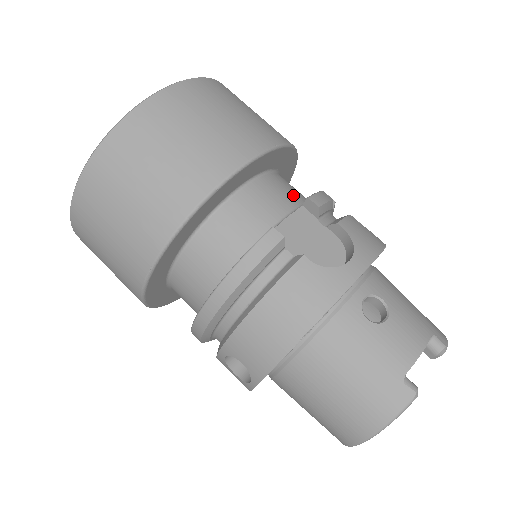
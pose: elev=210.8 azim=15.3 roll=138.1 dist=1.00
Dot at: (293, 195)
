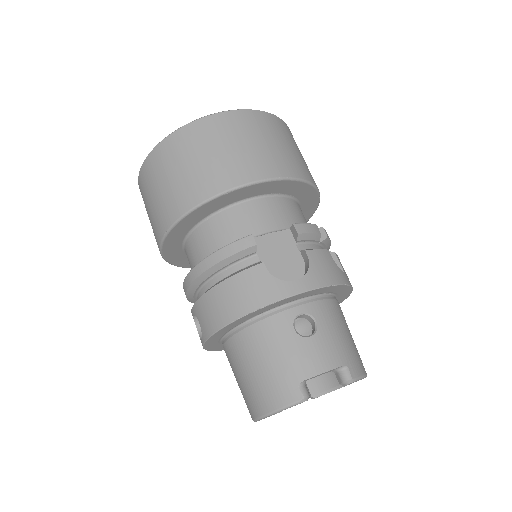
Dot at: (291, 219)
